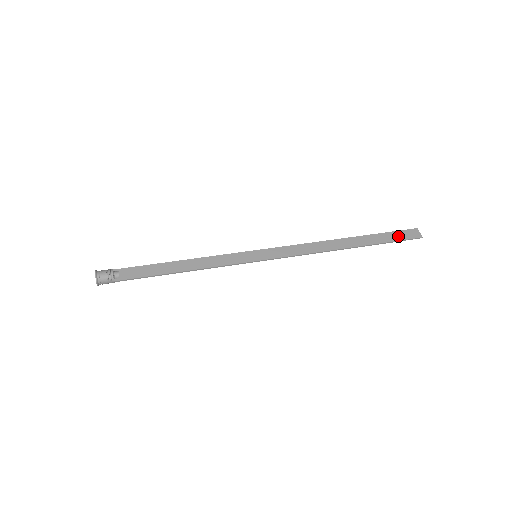
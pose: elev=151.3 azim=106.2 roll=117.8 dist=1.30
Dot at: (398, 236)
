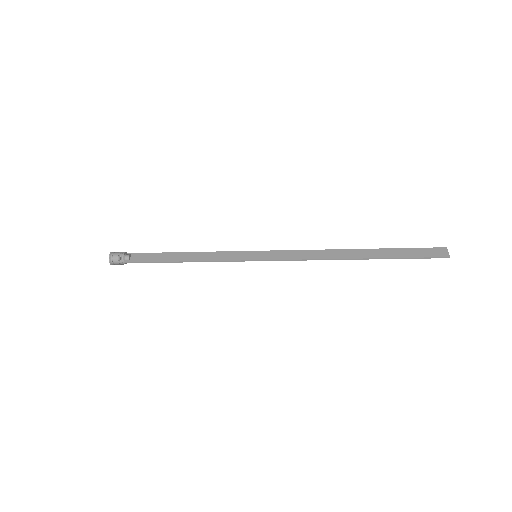
Dot at: (419, 253)
